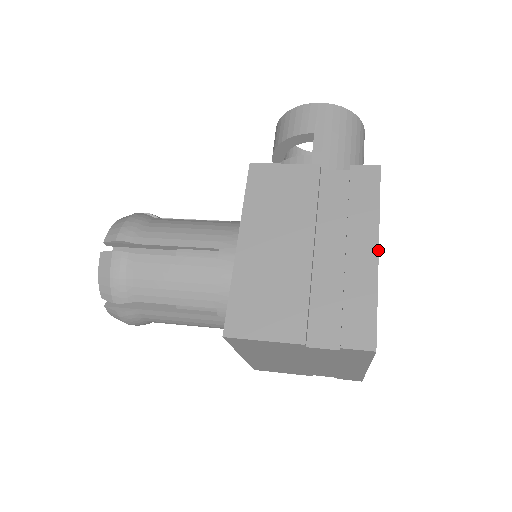
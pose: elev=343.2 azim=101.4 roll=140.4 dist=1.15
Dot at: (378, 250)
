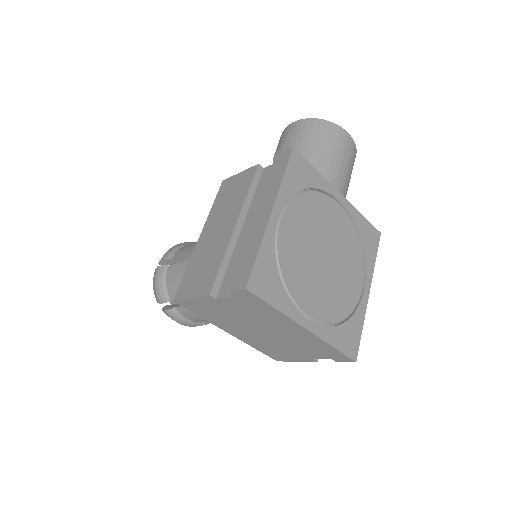
Dot at: (271, 211)
